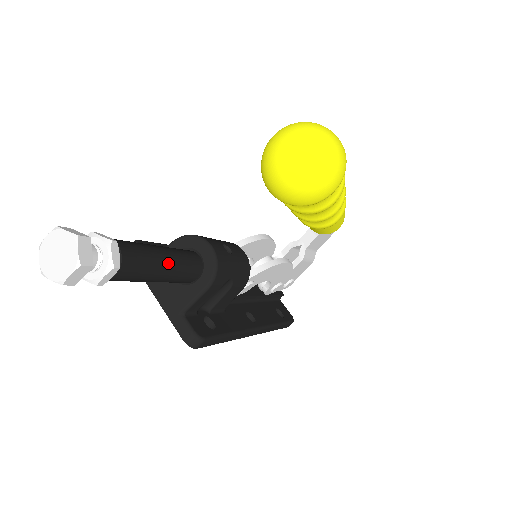
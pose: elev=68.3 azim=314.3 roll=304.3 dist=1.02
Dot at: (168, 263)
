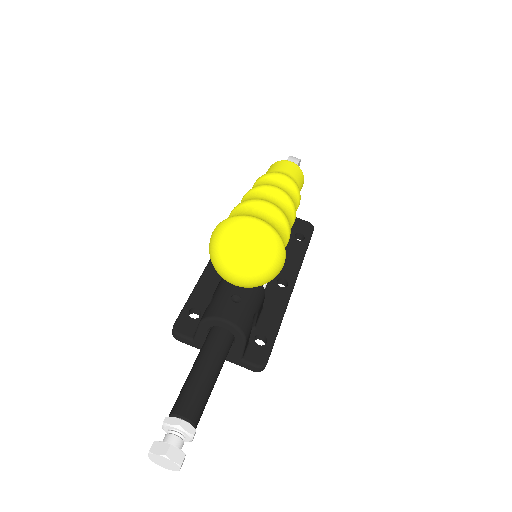
Dot at: (213, 373)
